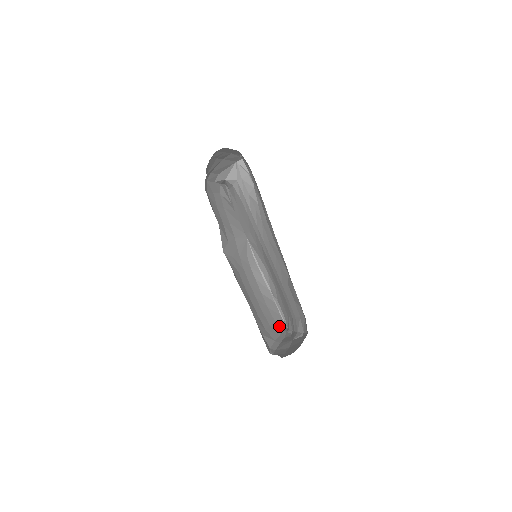
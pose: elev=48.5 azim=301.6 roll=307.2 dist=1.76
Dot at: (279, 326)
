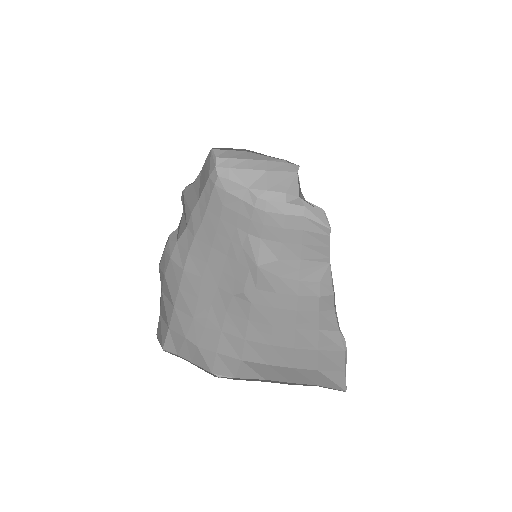
Dot at: (317, 378)
